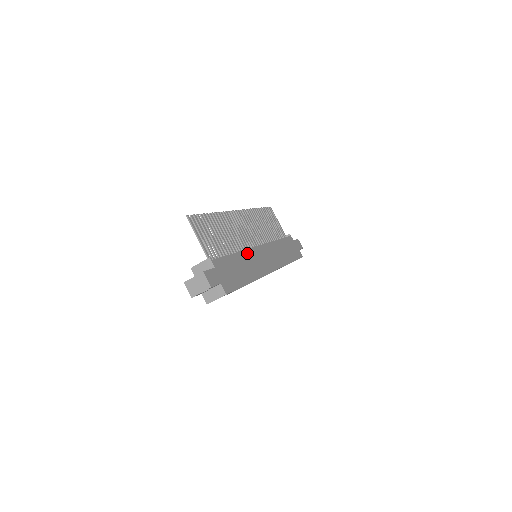
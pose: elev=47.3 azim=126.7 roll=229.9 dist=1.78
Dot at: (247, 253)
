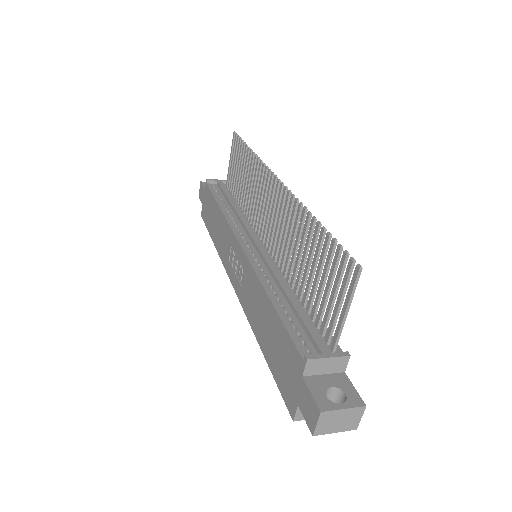
Dot at: occluded
